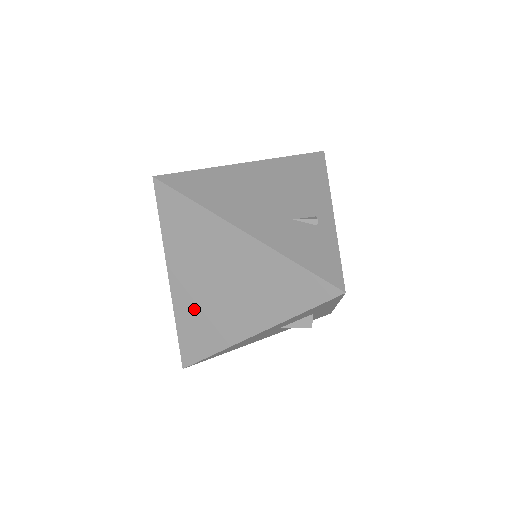
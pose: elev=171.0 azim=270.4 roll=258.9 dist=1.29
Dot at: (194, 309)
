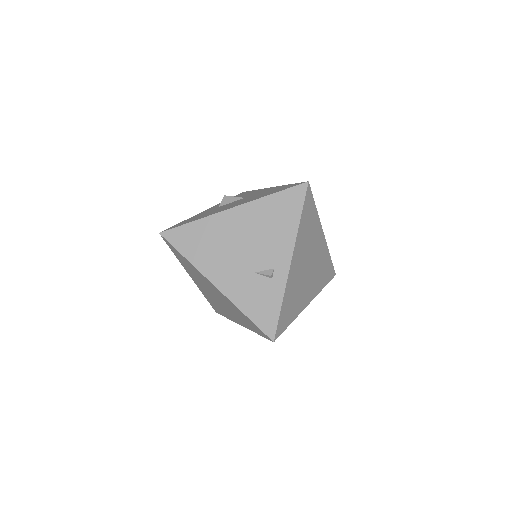
Dot at: (209, 296)
